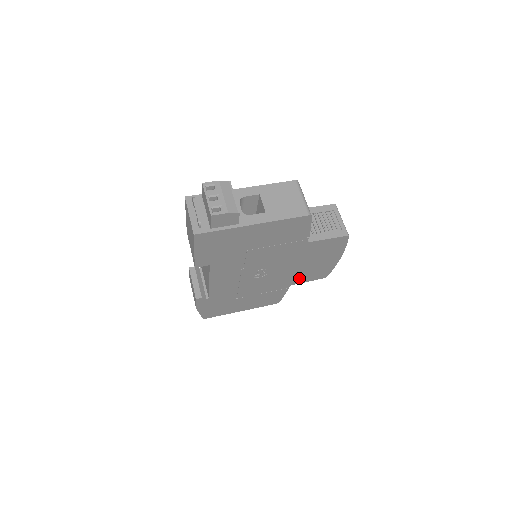
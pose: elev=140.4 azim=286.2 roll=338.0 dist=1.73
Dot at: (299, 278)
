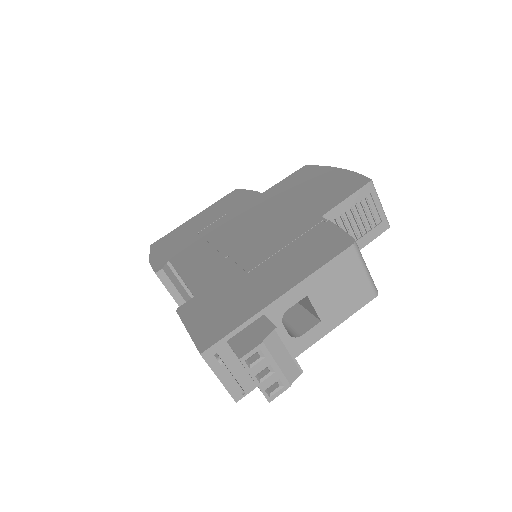
Dot at: occluded
